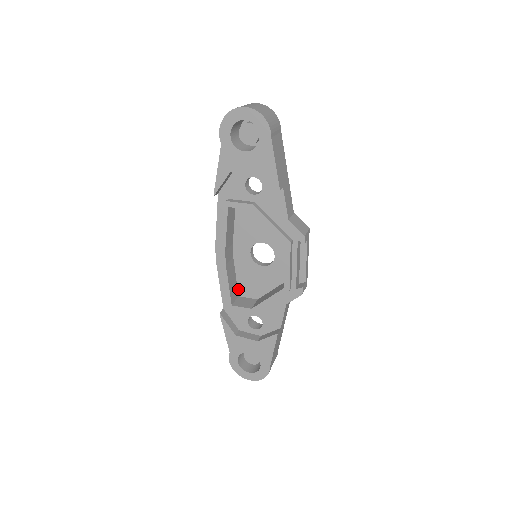
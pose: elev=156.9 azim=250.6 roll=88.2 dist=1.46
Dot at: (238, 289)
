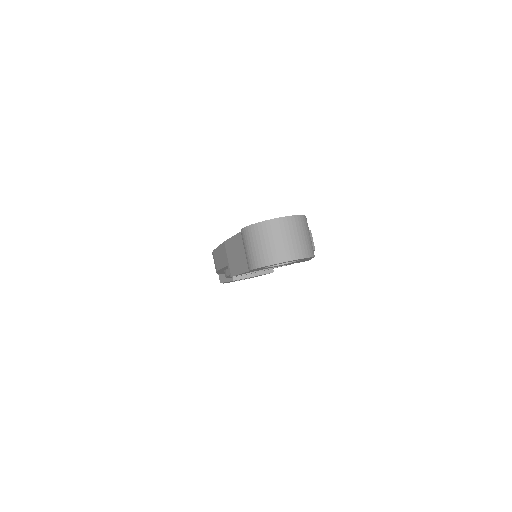
Dot at: occluded
